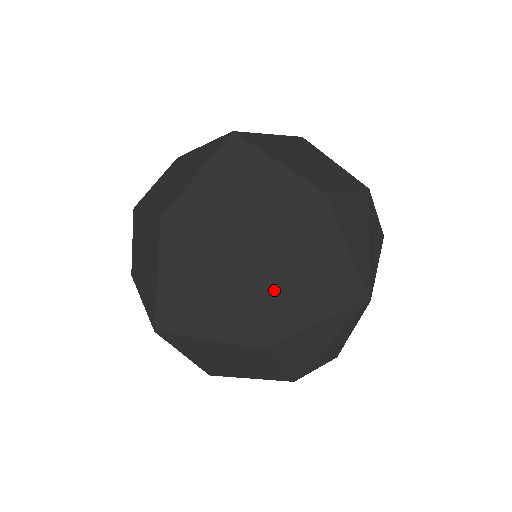
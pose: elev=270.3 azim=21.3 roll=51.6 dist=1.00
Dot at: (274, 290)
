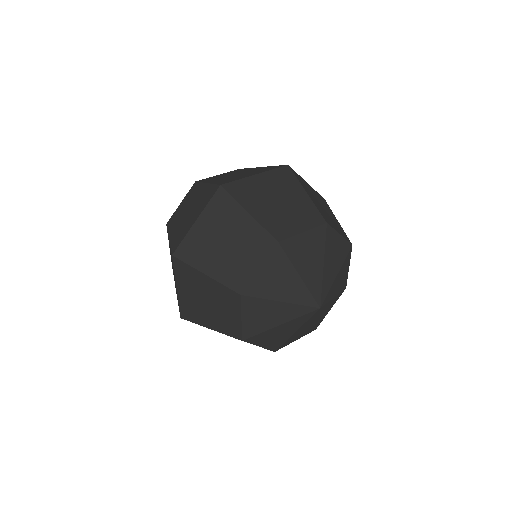
Dot at: (243, 310)
